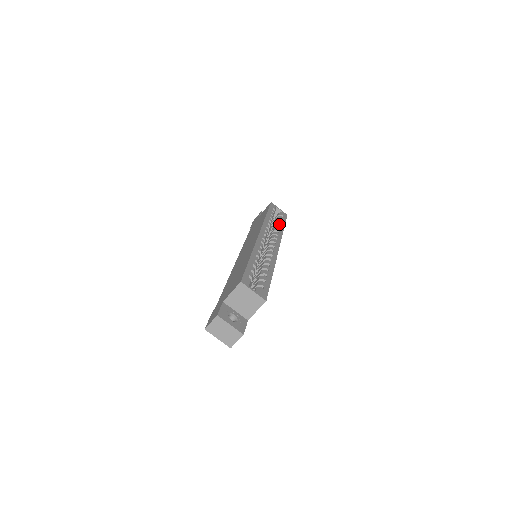
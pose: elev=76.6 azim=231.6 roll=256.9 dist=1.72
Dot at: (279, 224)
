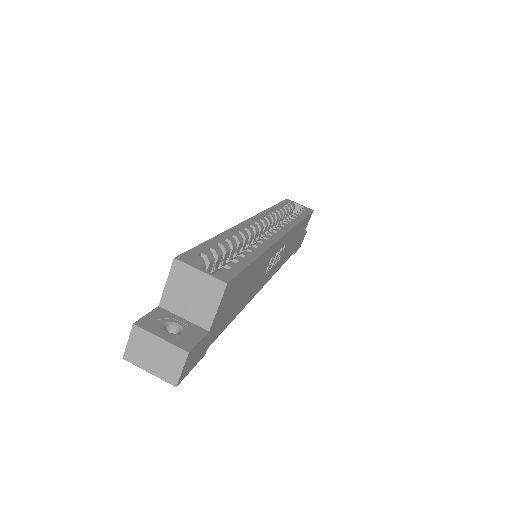
Dot at: (295, 215)
